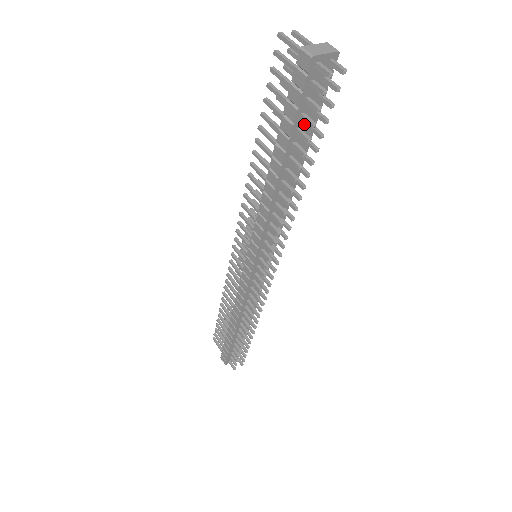
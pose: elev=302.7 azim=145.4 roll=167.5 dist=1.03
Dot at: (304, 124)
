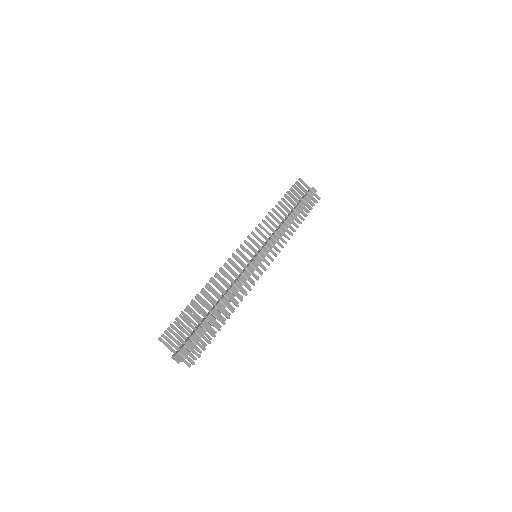
Dot at: occluded
